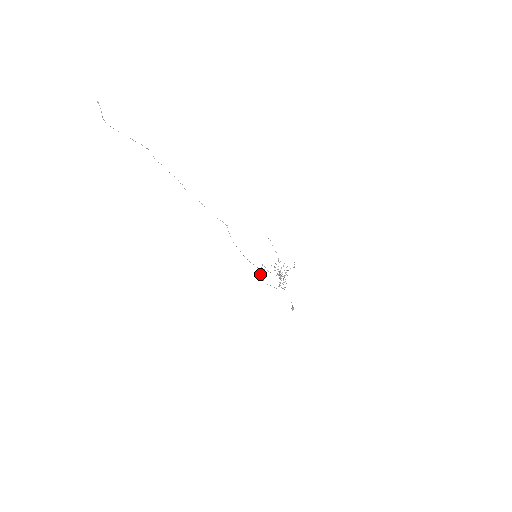
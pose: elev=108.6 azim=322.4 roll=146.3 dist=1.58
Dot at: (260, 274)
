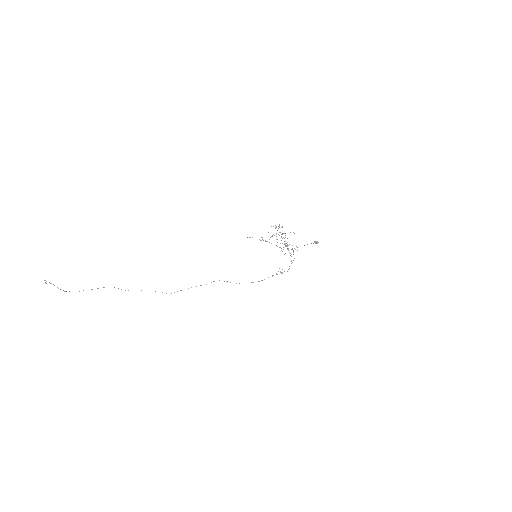
Dot at: occluded
